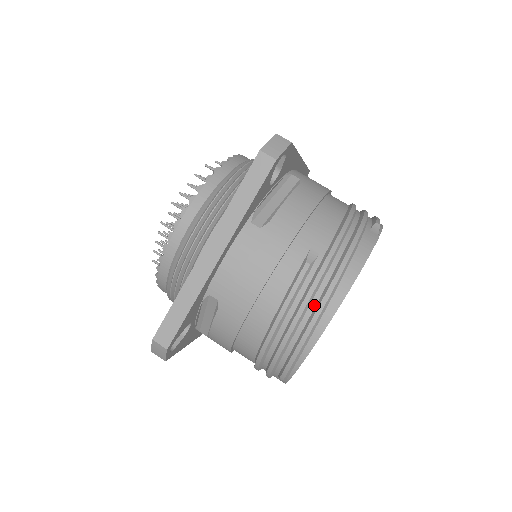
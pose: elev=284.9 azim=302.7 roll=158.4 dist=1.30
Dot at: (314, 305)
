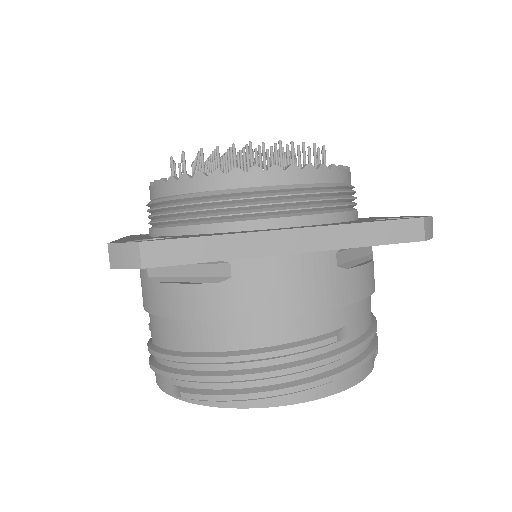
Dot at: (303, 376)
